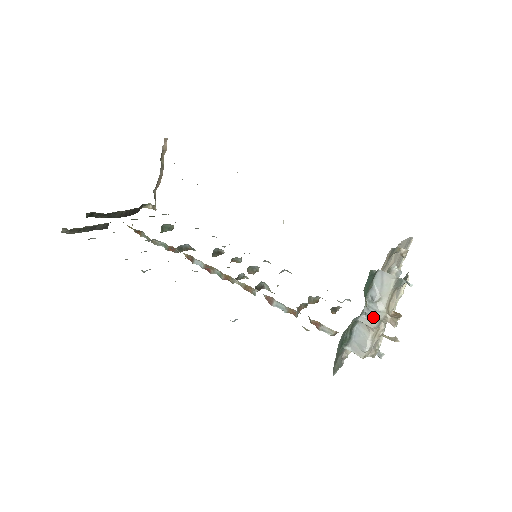
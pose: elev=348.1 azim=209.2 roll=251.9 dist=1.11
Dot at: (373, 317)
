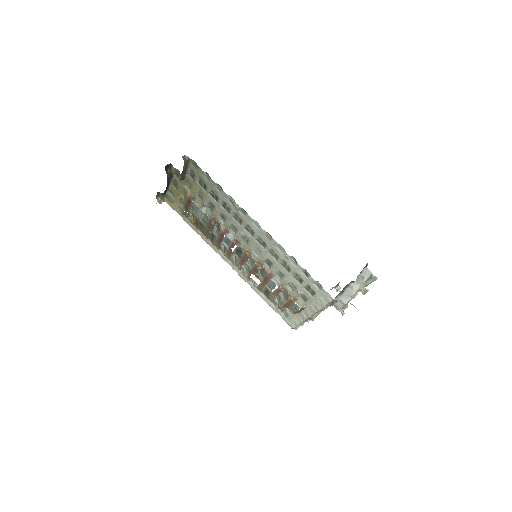
Dot at: (359, 285)
